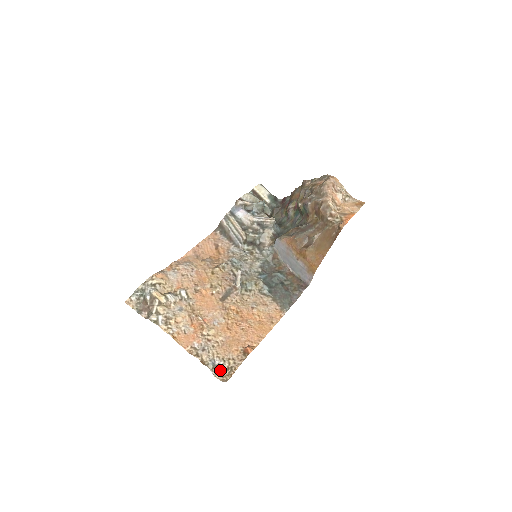
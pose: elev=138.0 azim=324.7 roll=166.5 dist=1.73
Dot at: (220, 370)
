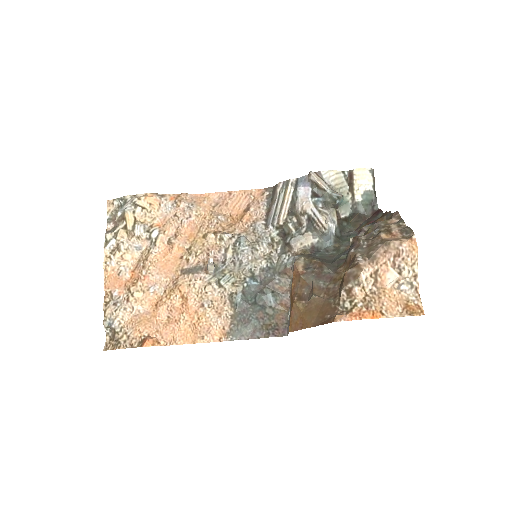
Dot at: (113, 334)
